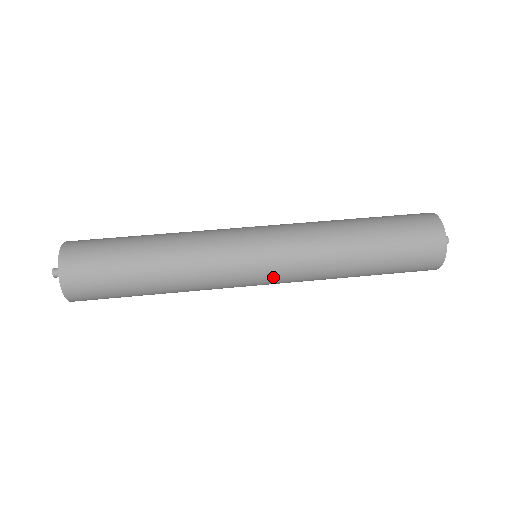
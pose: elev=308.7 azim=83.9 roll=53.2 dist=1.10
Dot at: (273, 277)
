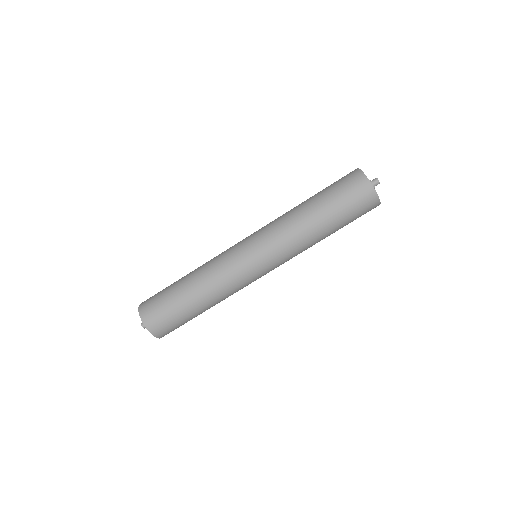
Dot at: occluded
